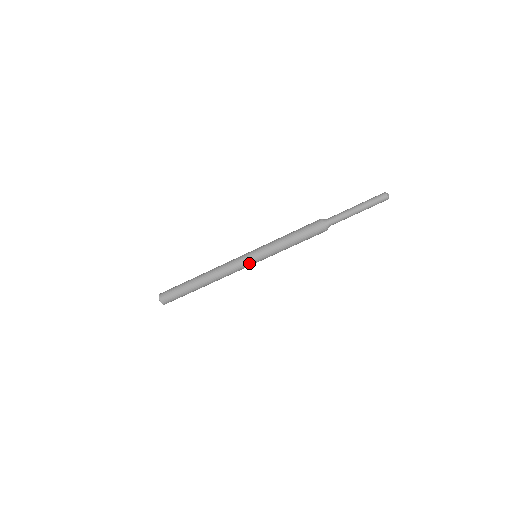
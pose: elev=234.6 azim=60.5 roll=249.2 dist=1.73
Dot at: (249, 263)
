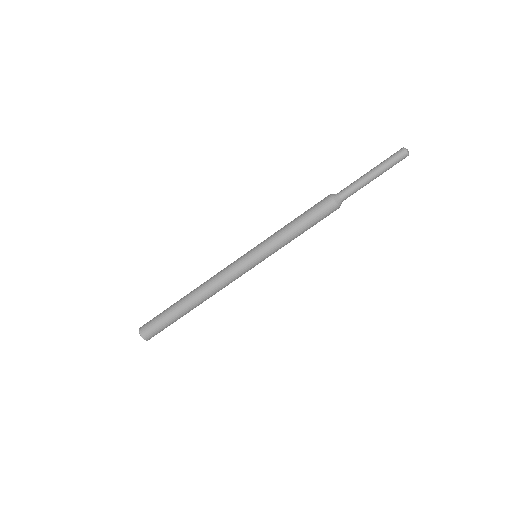
Dot at: (244, 259)
